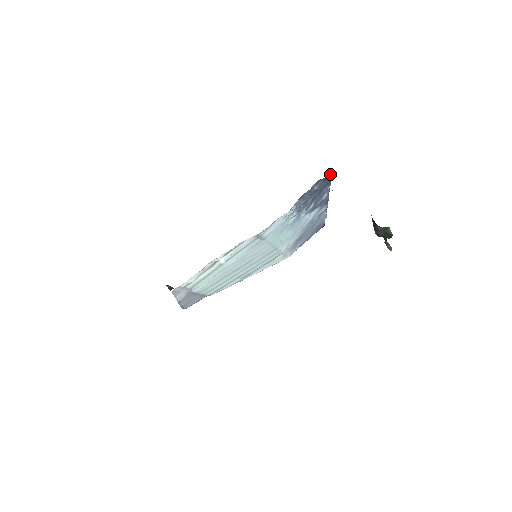
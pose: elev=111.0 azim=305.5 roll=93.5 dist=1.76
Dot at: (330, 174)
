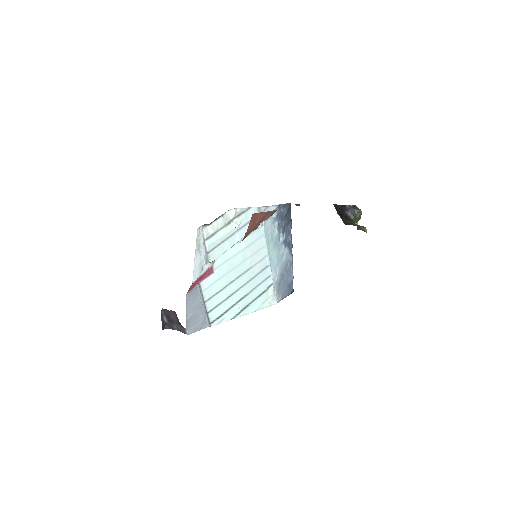
Dot at: (290, 210)
